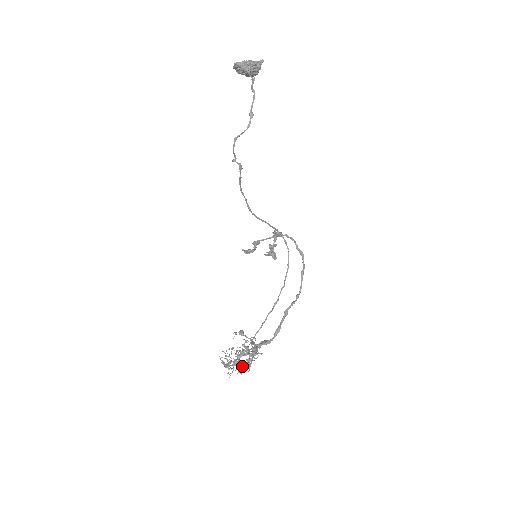
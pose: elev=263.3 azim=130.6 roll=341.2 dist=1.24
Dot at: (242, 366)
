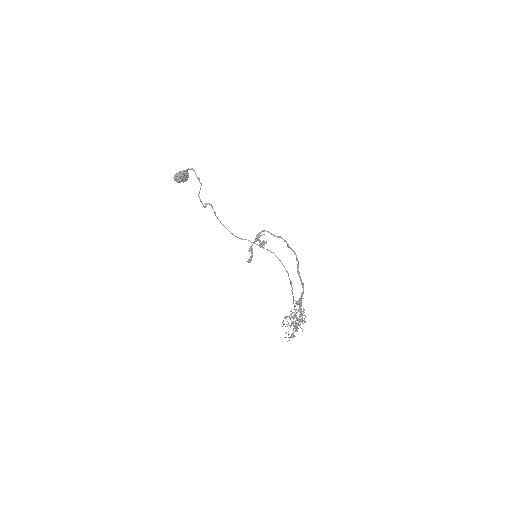
Dot at: (299, 319)
